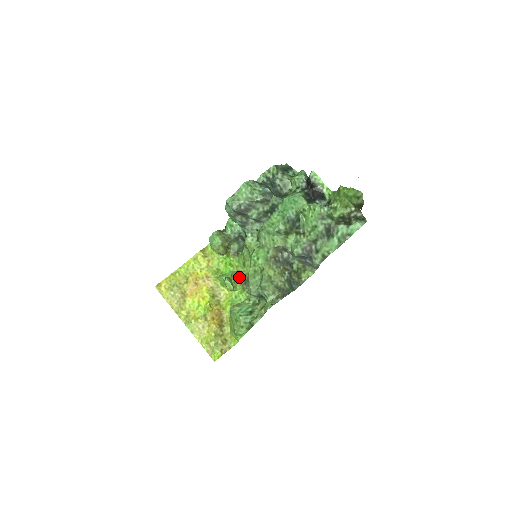
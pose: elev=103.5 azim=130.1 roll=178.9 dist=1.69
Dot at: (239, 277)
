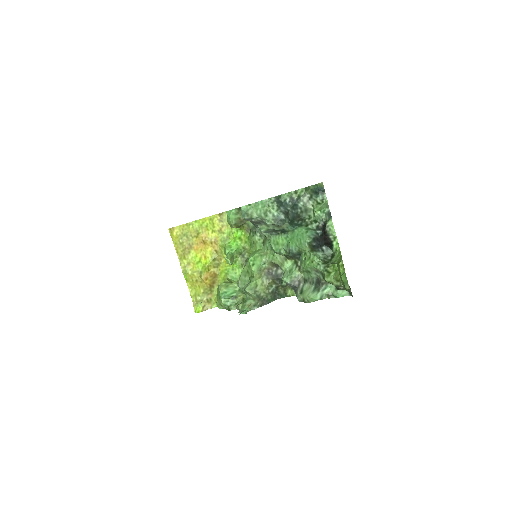
Dot at: (243, 253)
